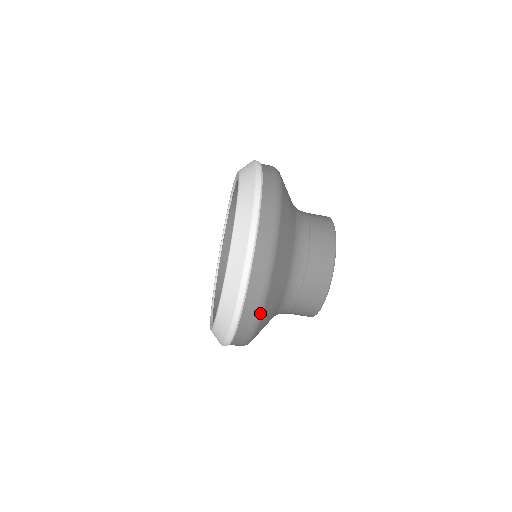
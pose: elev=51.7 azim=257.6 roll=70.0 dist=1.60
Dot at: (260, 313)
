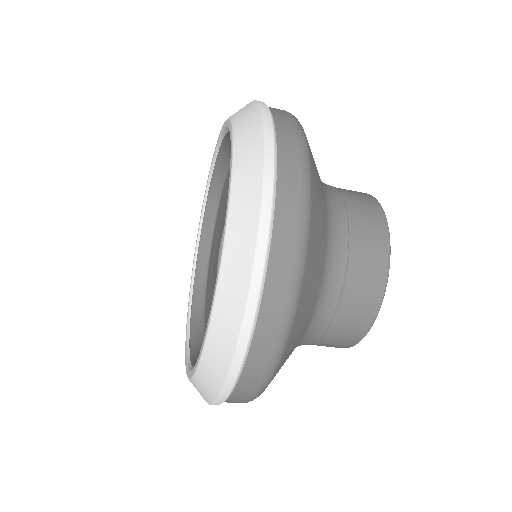
Dot at: occluded
